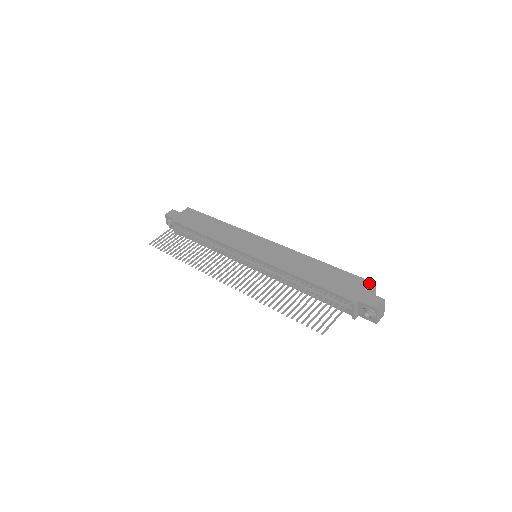
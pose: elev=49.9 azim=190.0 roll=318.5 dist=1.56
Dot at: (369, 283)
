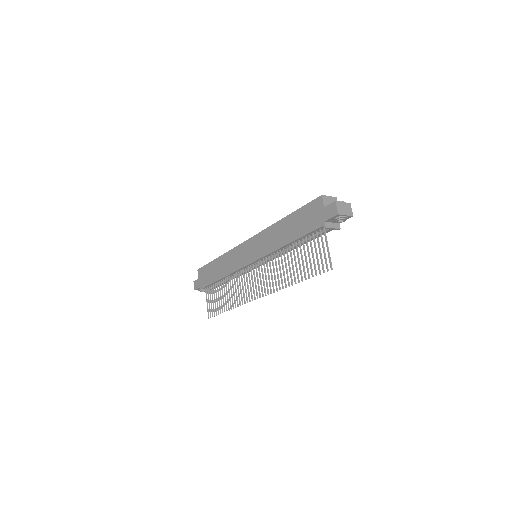
Dot at: (318, 200)
